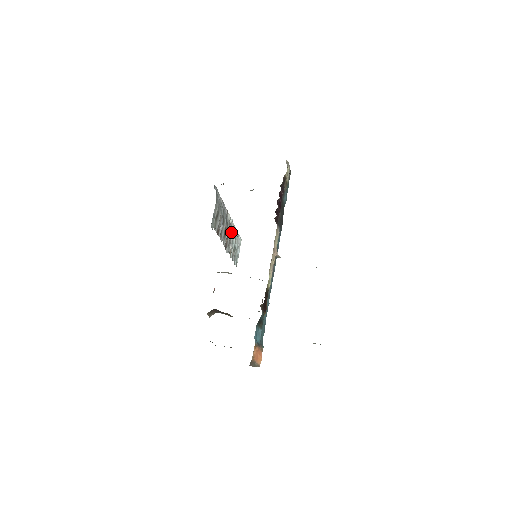
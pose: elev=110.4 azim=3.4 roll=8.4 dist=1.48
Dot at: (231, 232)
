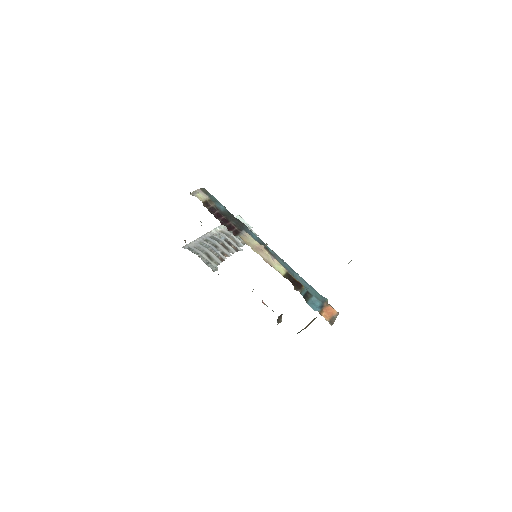
Dot at: (227, 235)
